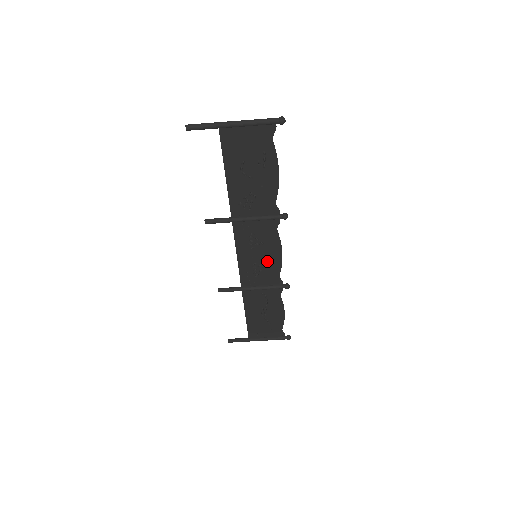
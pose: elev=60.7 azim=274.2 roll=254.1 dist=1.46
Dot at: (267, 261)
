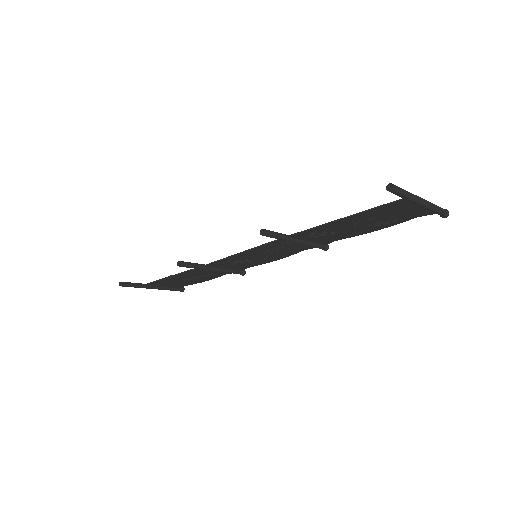
Dot at: (258, 260)
